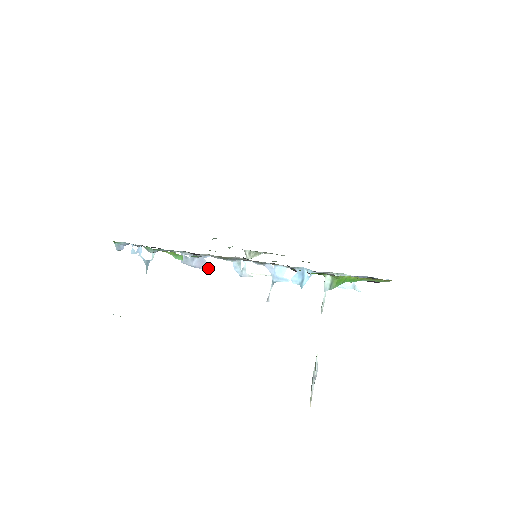
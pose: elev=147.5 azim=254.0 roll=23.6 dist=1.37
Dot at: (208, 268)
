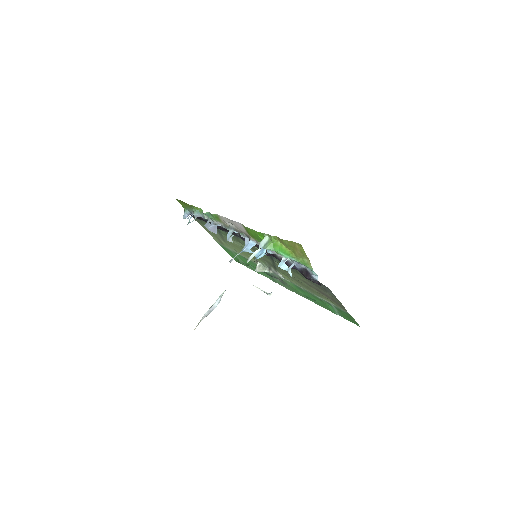
Dot at: (215, 232)
